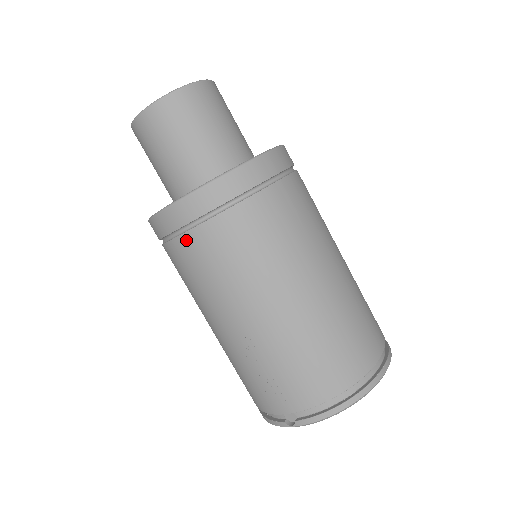
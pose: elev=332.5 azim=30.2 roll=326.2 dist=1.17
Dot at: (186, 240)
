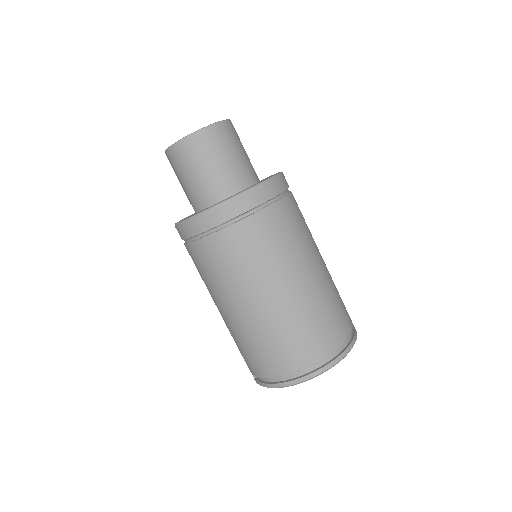
Dot at: (186, 248)
